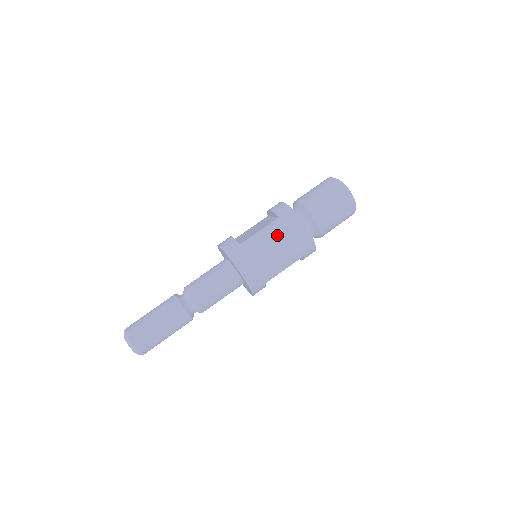
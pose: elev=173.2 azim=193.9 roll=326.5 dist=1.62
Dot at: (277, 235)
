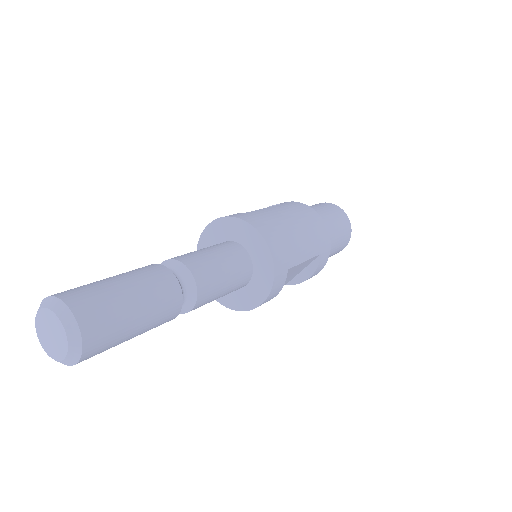
Dot at: (290, 211)
